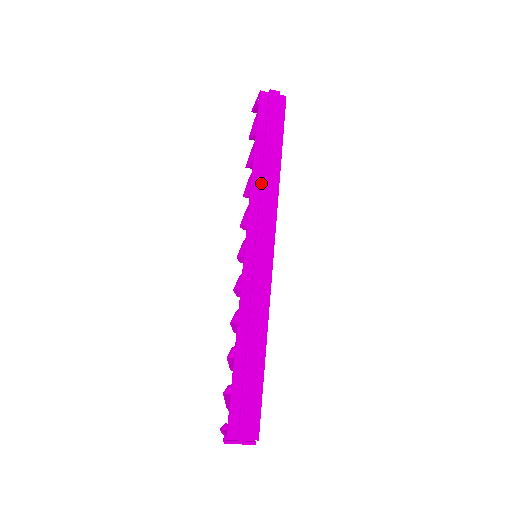
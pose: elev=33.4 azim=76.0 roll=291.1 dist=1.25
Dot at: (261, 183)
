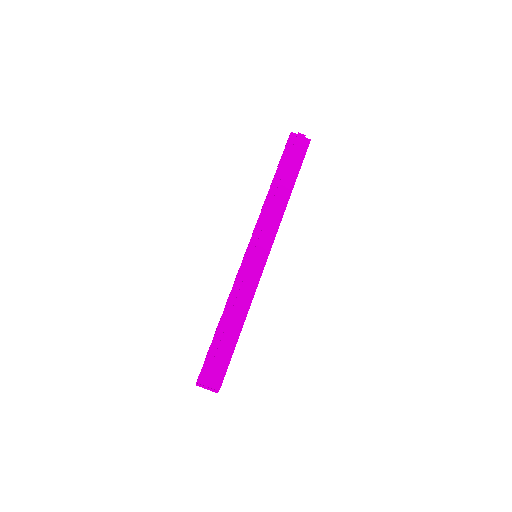
Dot at: (272, 202)
